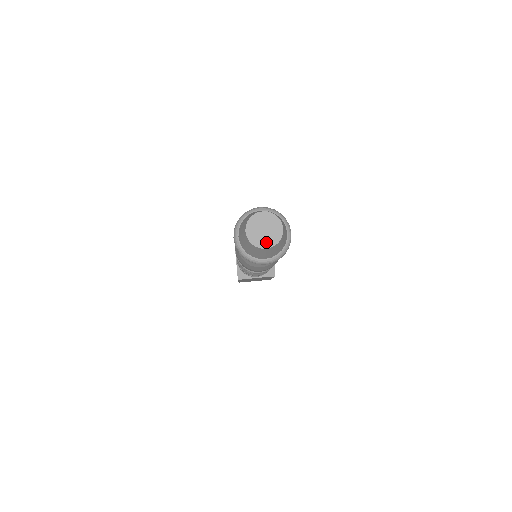
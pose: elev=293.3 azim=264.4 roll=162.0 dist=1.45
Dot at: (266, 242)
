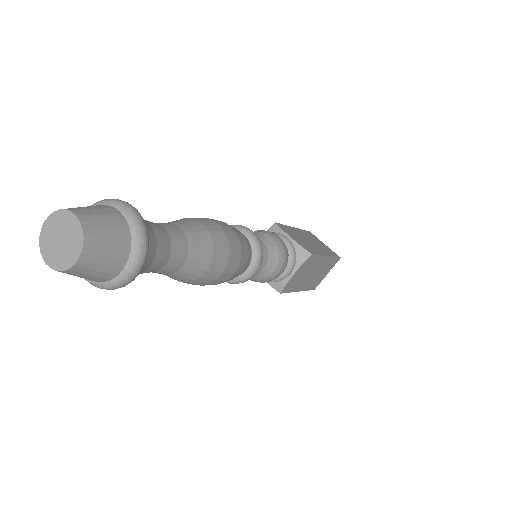
Dot at: (52, 256)
